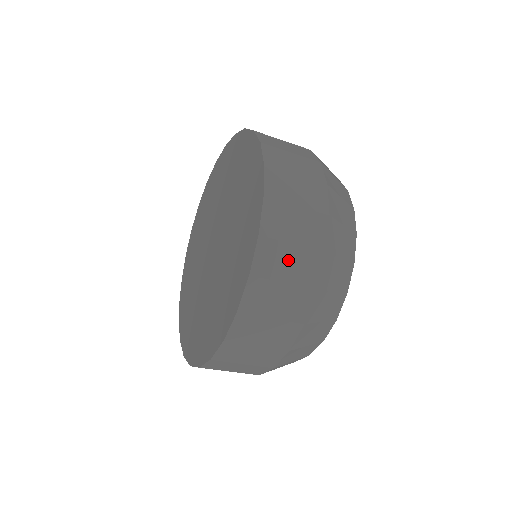
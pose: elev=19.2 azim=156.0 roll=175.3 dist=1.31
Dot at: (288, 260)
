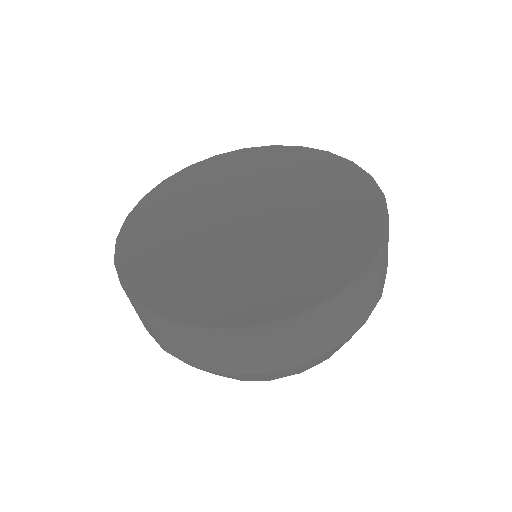
Dot at: (386, 256)
